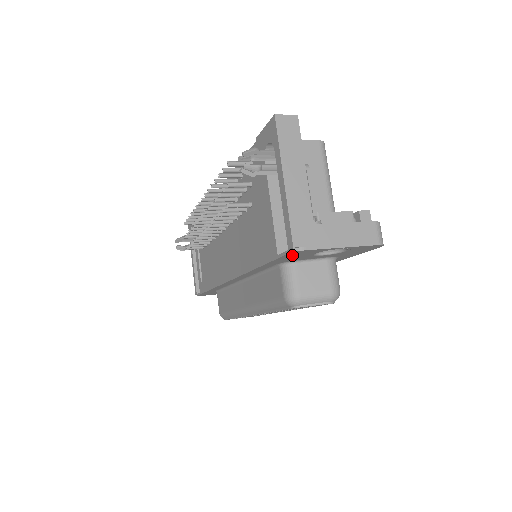
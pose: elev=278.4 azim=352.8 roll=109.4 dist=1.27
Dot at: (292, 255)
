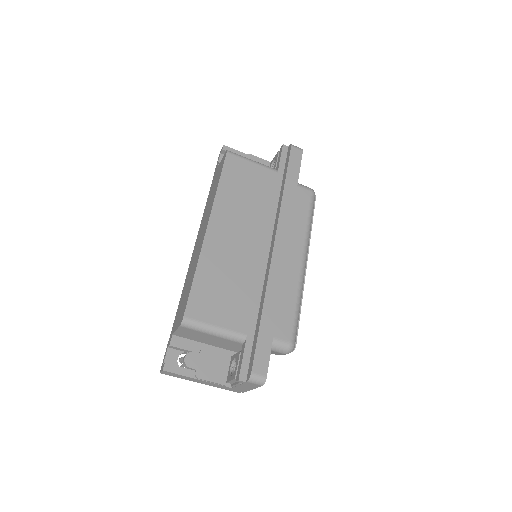
Dot at: occluded
